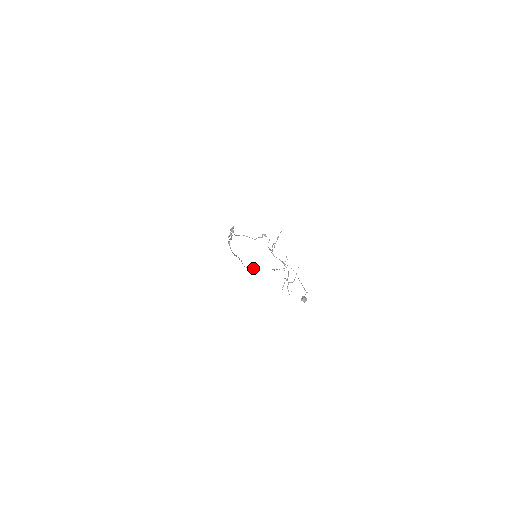
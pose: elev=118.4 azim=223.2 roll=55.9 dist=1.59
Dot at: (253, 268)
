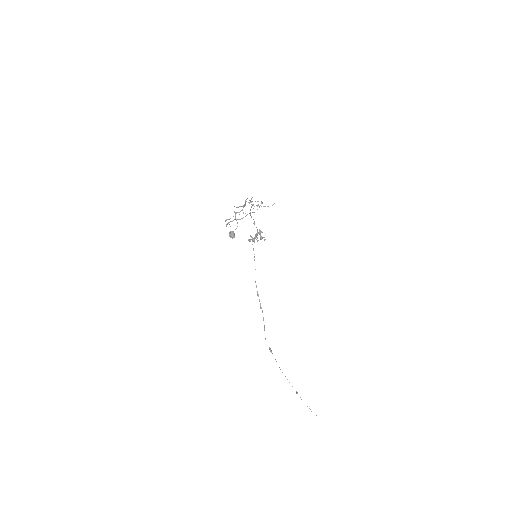
Dot at: occluded
